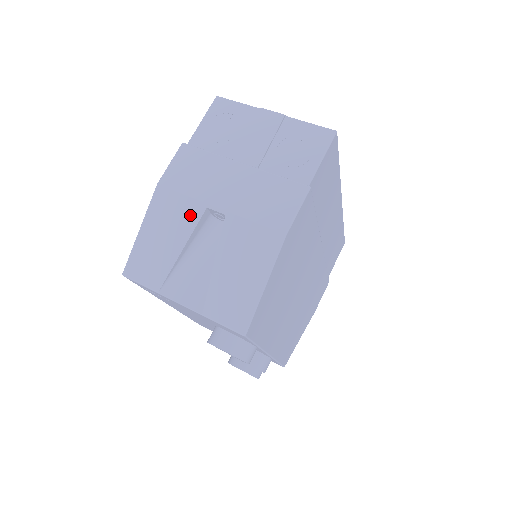
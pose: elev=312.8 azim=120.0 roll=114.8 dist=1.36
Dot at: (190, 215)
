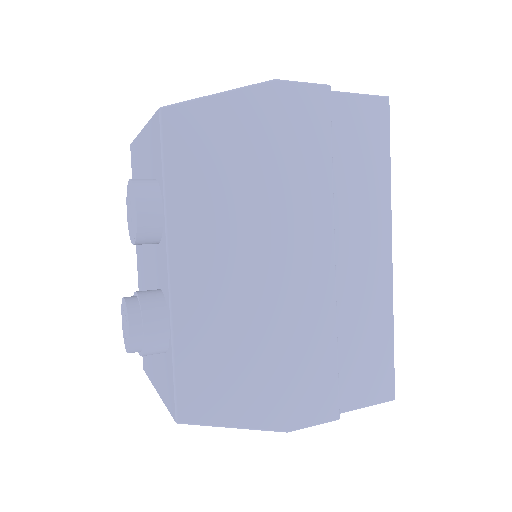
Dot at: occluded
